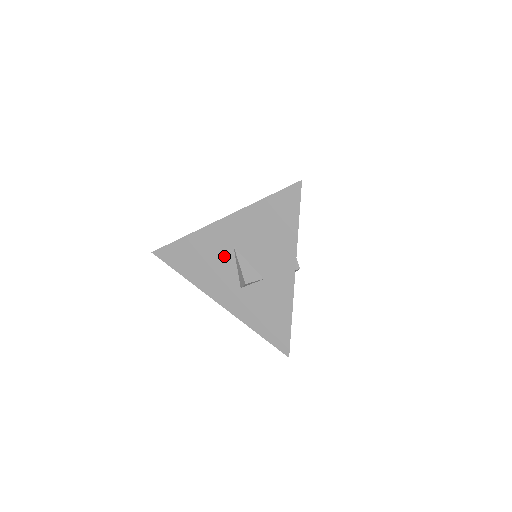
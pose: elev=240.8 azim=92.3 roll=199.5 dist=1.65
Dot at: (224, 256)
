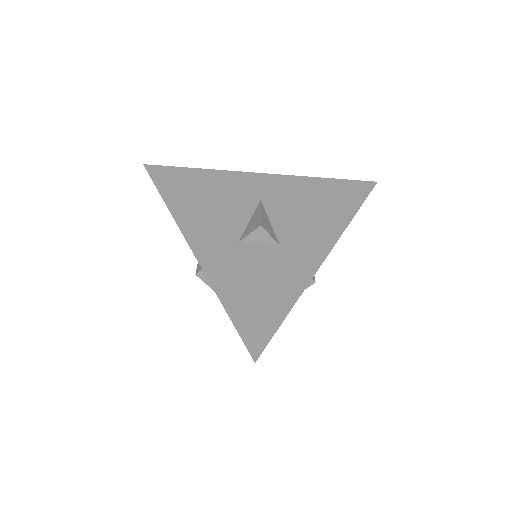
Dot at: (240, 203)
